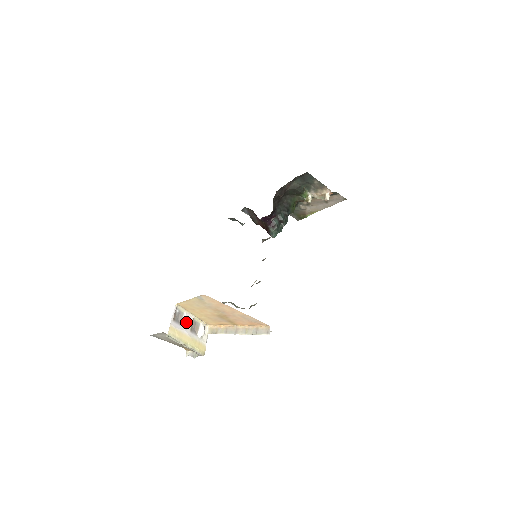
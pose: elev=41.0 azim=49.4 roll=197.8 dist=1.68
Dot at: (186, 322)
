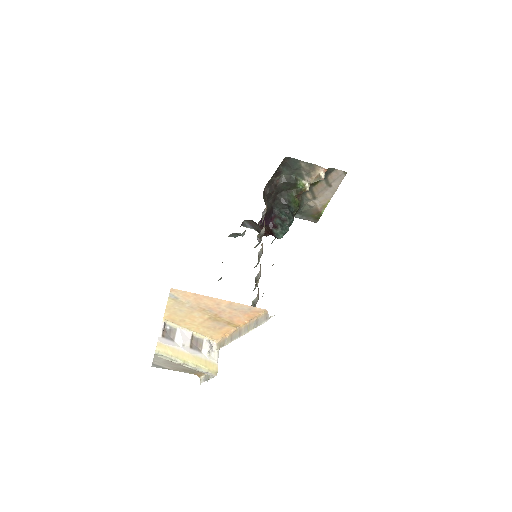
Dot at: (181, 338)
